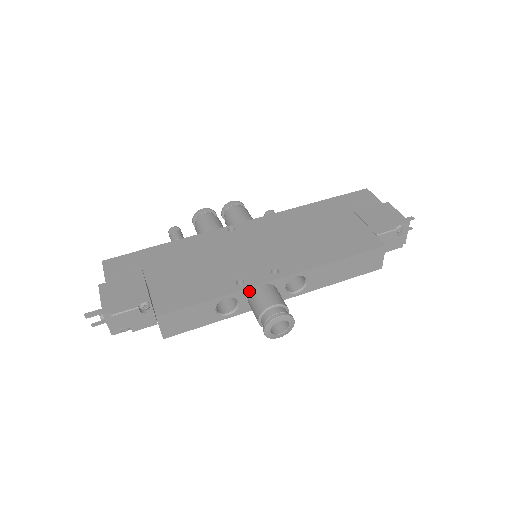
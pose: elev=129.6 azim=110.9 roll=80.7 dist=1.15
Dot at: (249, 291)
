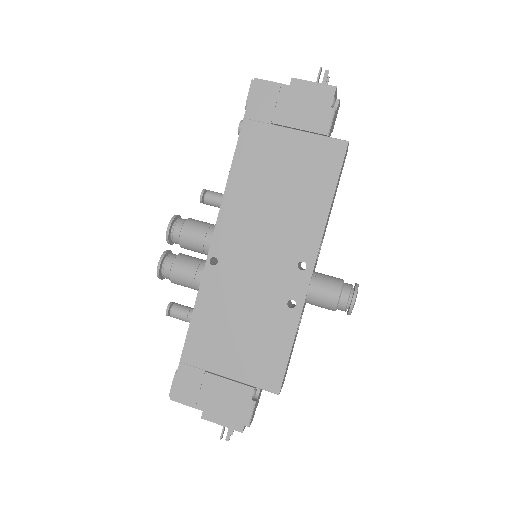
Dot at: (304, 302)
